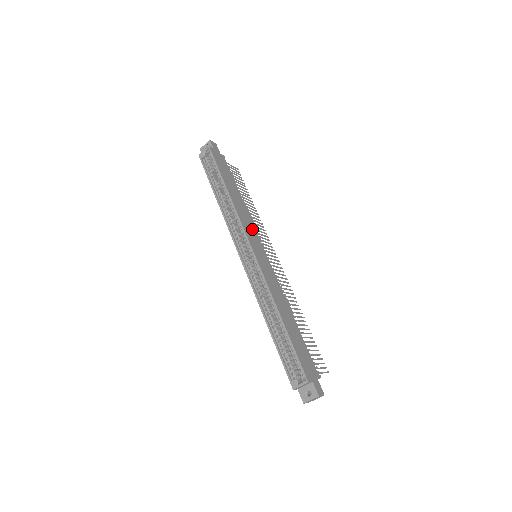
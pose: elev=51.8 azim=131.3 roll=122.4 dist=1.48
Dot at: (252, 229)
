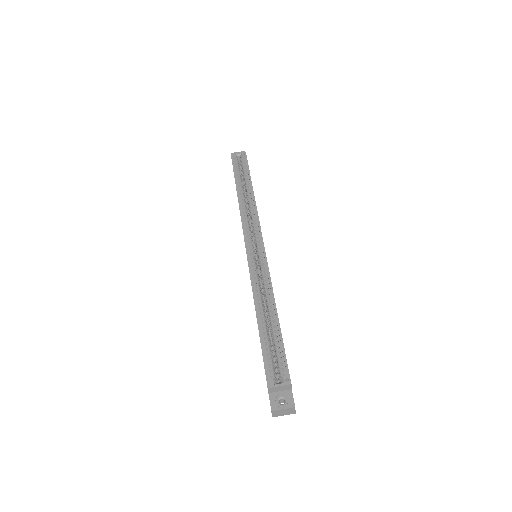
Dot at: occluded
